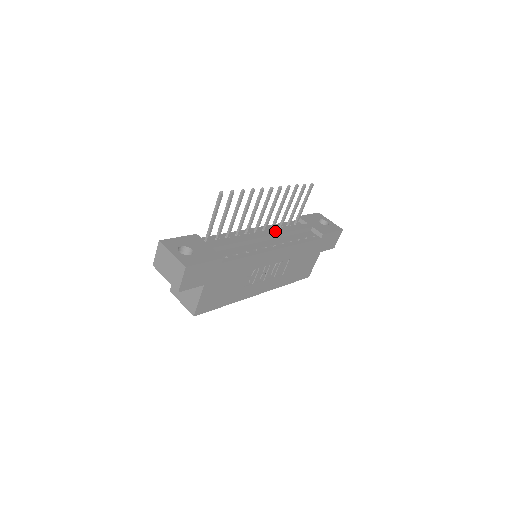
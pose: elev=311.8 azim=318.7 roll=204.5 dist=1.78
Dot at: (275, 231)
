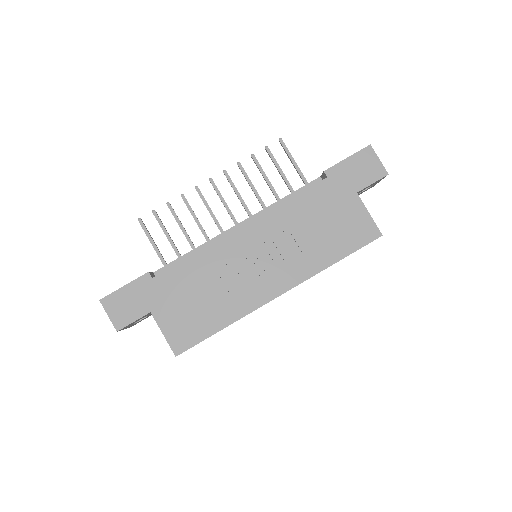
Dot at: occluded
